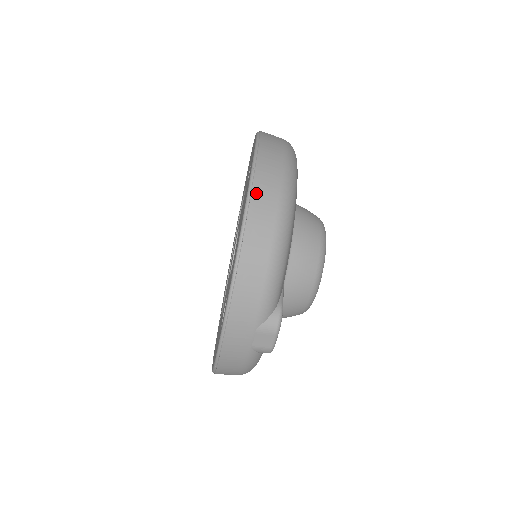
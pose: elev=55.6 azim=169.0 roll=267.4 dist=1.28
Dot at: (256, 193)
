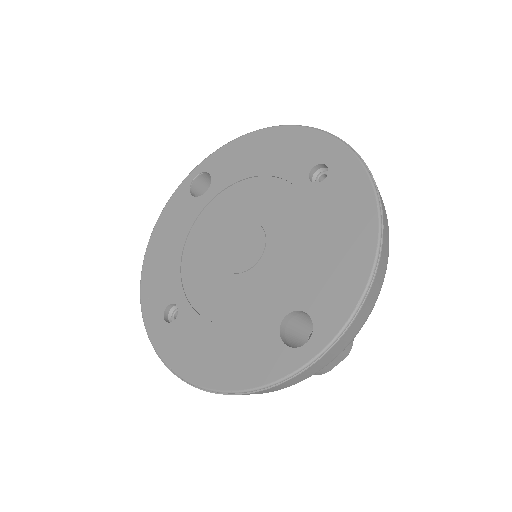
Dot at: (384, 214)
